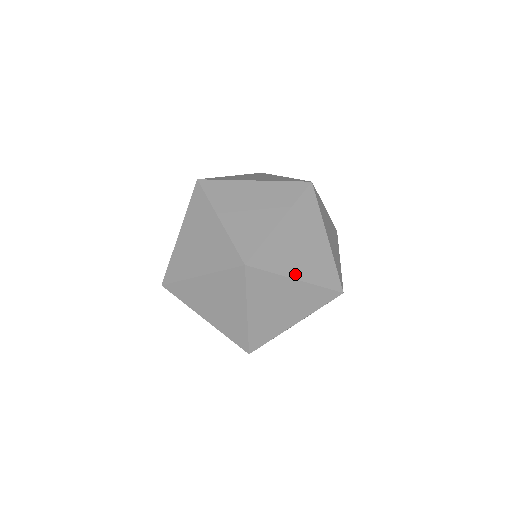
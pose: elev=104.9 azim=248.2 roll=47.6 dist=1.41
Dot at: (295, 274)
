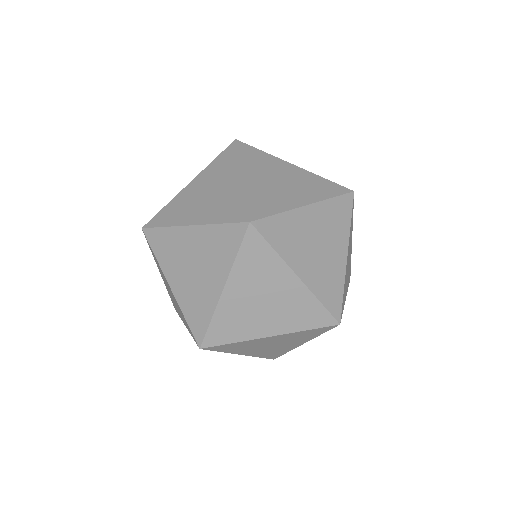
Dot at: (243, 353)
